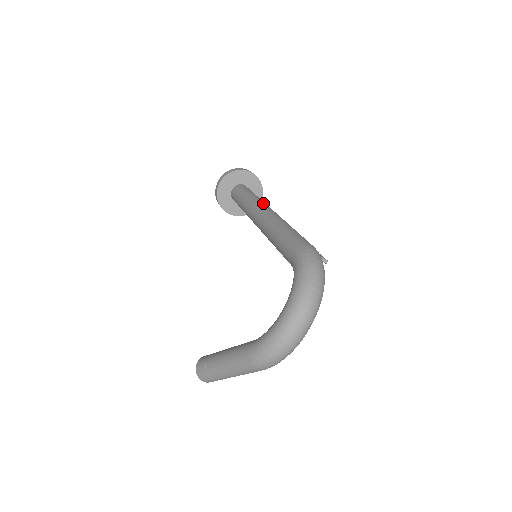
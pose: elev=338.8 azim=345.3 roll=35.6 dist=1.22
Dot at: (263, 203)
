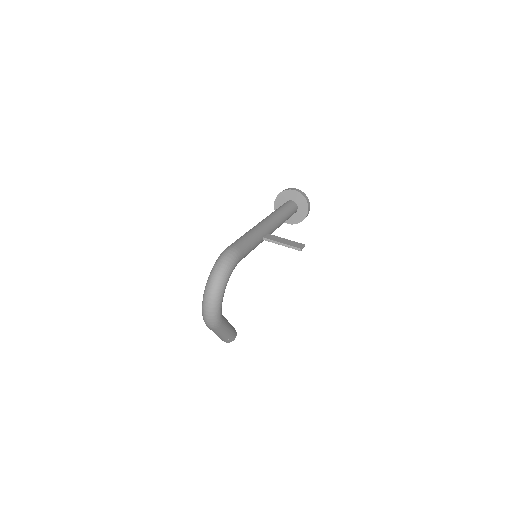
Dot at: (269, 216)
